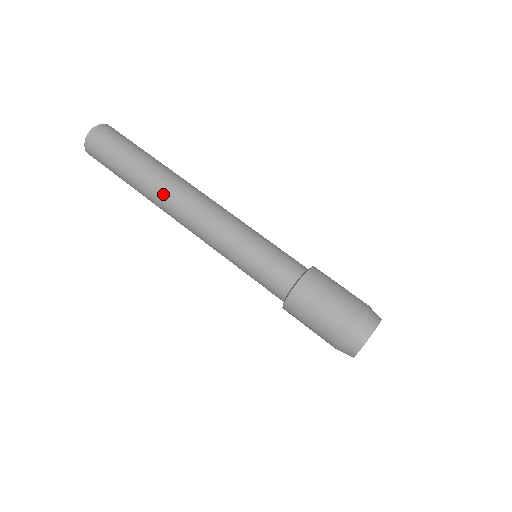
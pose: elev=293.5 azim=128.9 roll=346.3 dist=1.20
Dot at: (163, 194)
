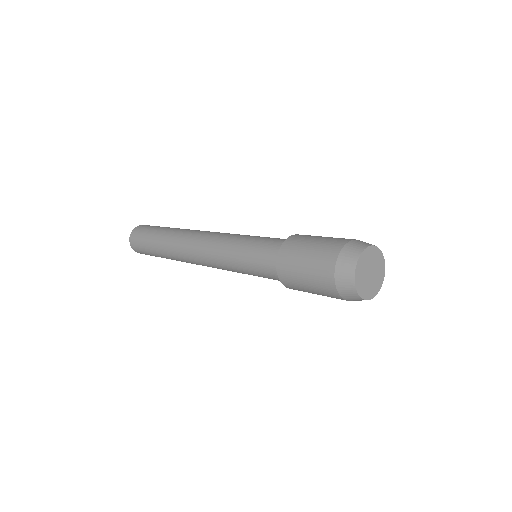
Dot at: (190, 230)
